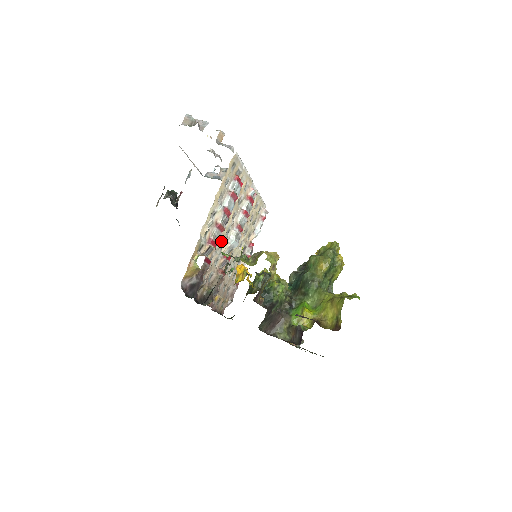
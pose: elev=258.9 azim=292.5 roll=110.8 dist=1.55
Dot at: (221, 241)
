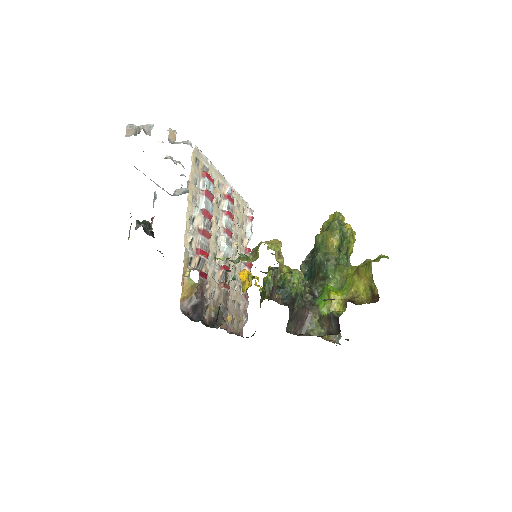
Dot at: (212, 251)
